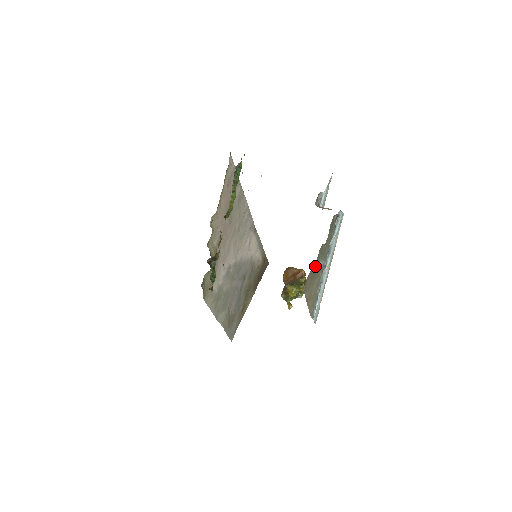
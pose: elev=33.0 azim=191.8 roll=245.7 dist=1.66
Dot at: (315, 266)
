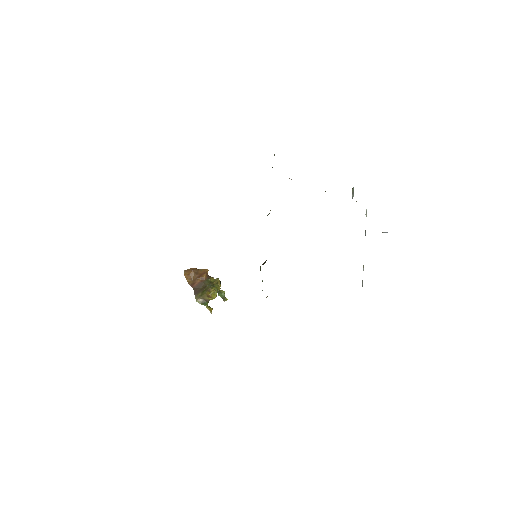
Dot at: occluded
